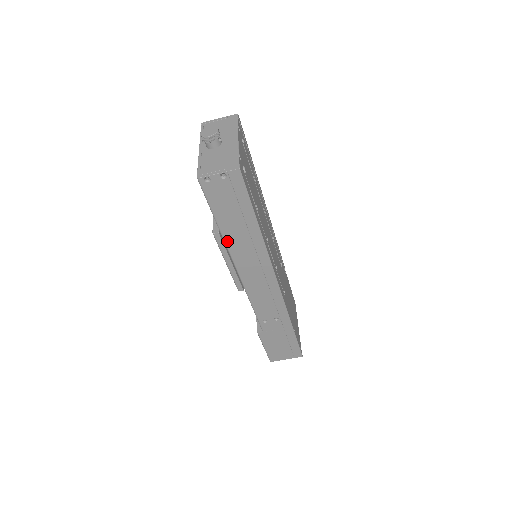
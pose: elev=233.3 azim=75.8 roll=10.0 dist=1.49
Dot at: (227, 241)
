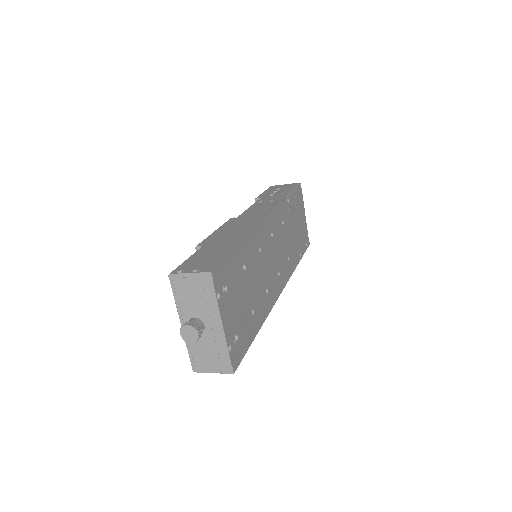
Dot at: occluded
